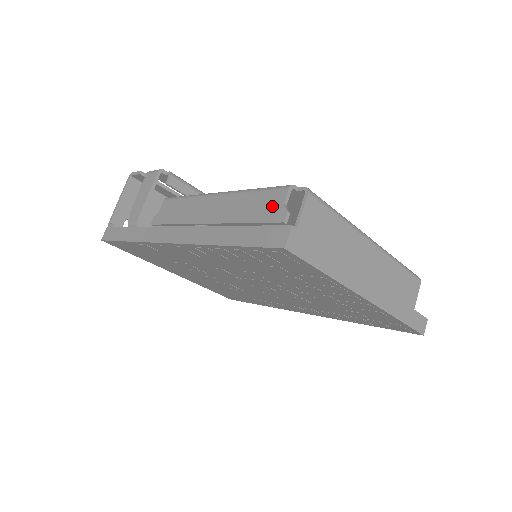
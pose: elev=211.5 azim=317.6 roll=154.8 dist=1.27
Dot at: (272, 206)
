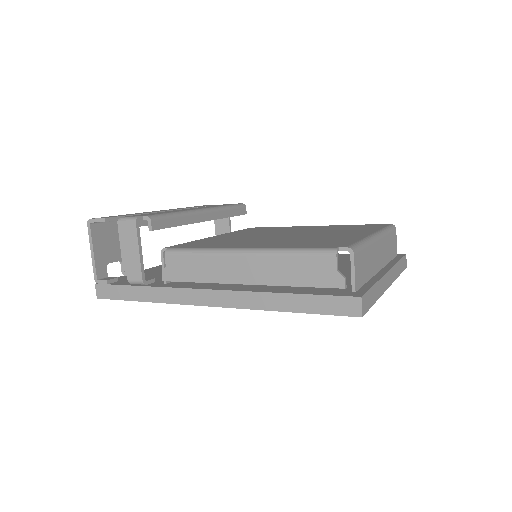
Dot at: (324, 272)
